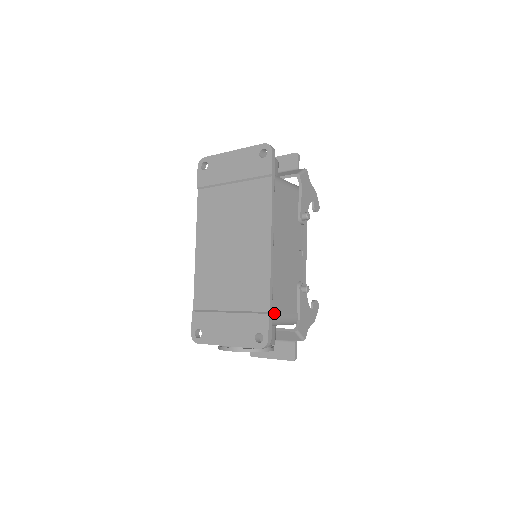
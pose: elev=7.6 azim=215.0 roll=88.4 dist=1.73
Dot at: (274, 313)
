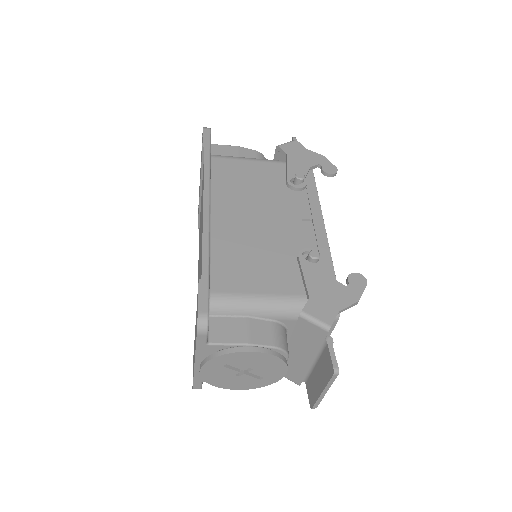
Dot at: (241, 292)
